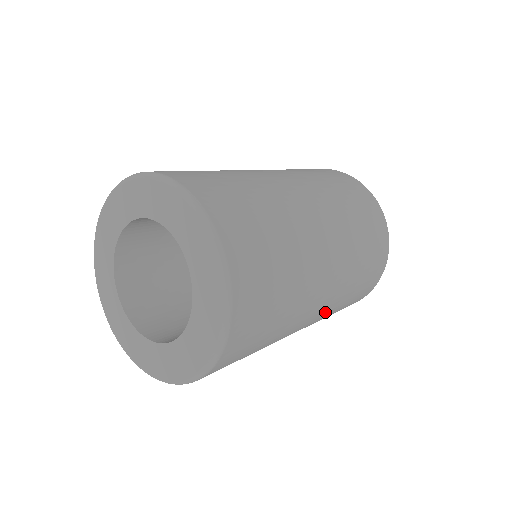
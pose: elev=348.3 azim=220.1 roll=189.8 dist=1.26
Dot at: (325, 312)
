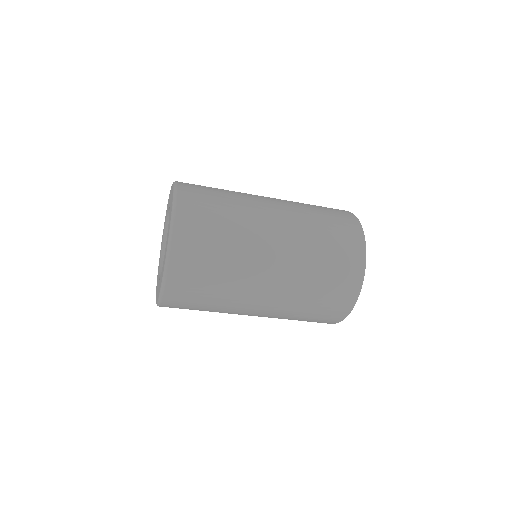
Dot at: (293, 240)
